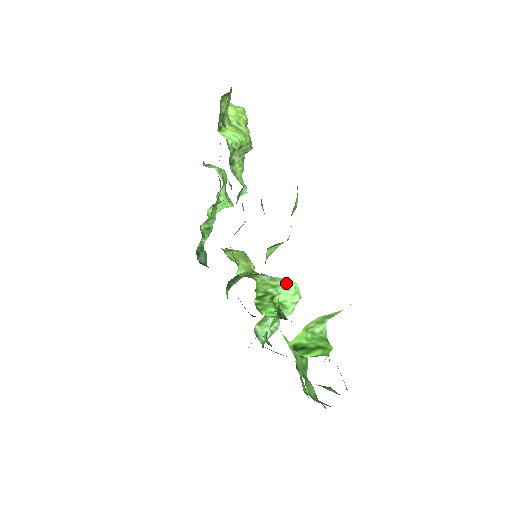
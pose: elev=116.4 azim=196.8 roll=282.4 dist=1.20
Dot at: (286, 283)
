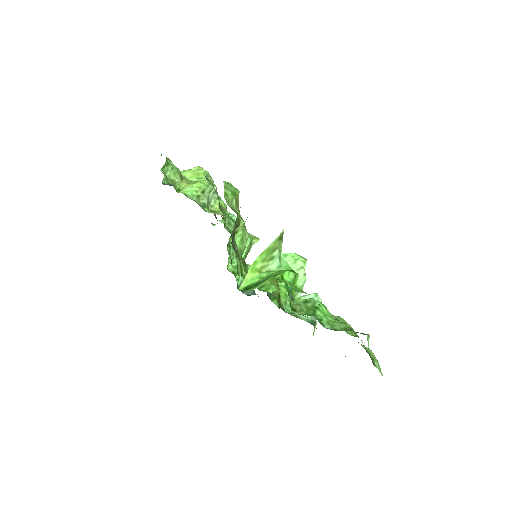
Dot at: occluded
